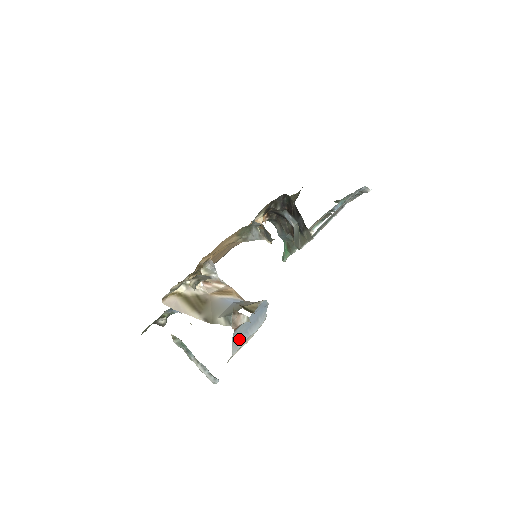
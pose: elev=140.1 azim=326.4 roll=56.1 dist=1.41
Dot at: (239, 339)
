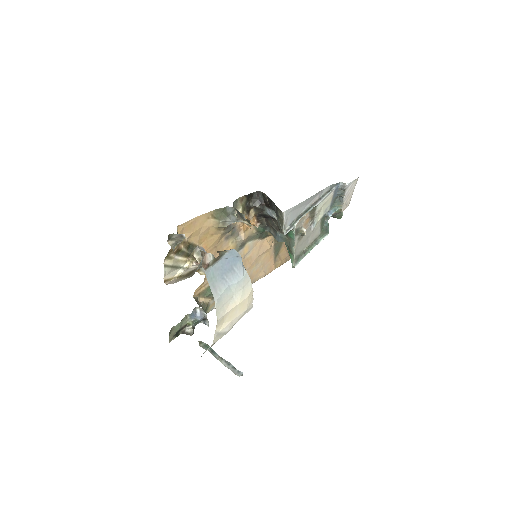
Dot at: (216, 284)
